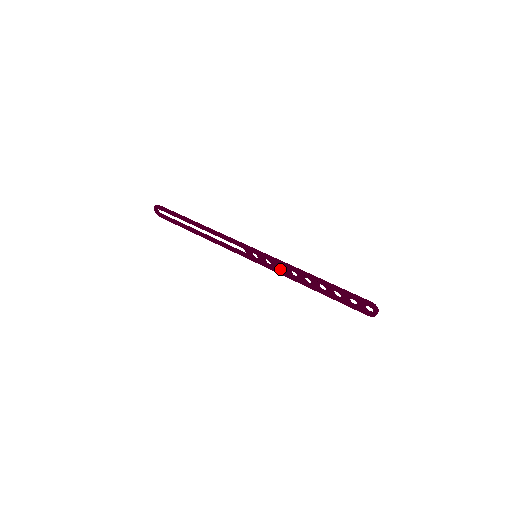
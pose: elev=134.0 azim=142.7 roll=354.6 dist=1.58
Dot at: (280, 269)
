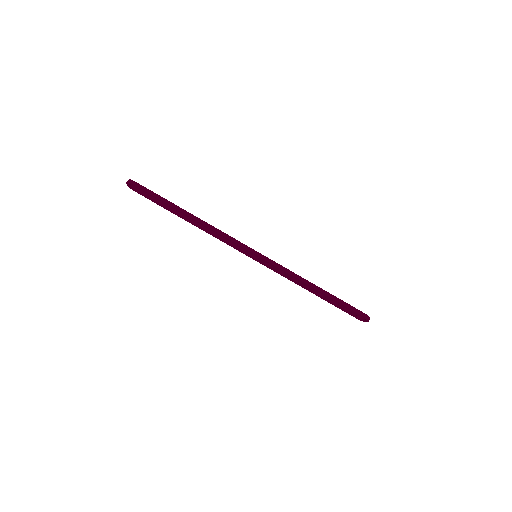
Dot at: (280, 270)
